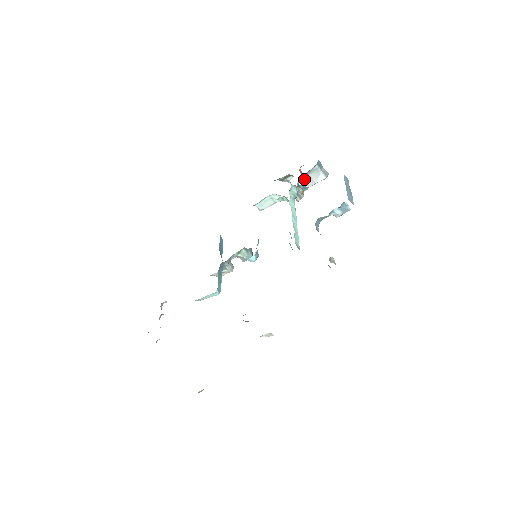
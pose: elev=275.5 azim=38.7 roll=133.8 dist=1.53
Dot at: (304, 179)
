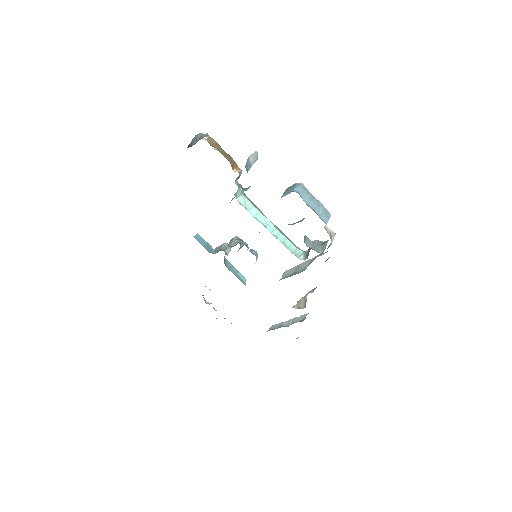
Dot at: occluded
